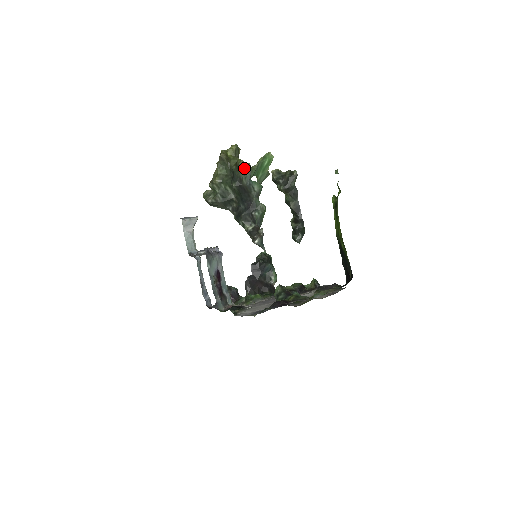
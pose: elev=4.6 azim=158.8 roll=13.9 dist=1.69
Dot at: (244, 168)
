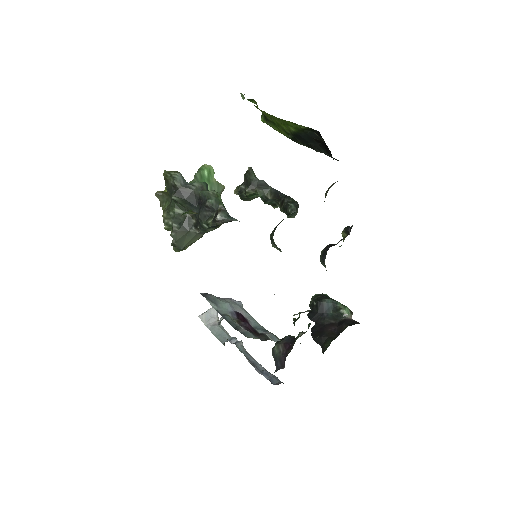
Dot at: (170, 175)
